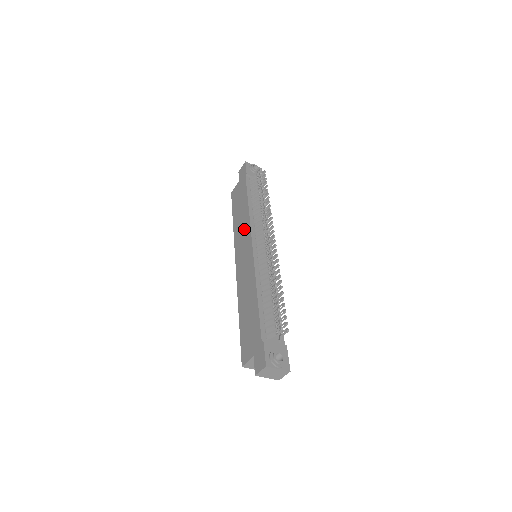
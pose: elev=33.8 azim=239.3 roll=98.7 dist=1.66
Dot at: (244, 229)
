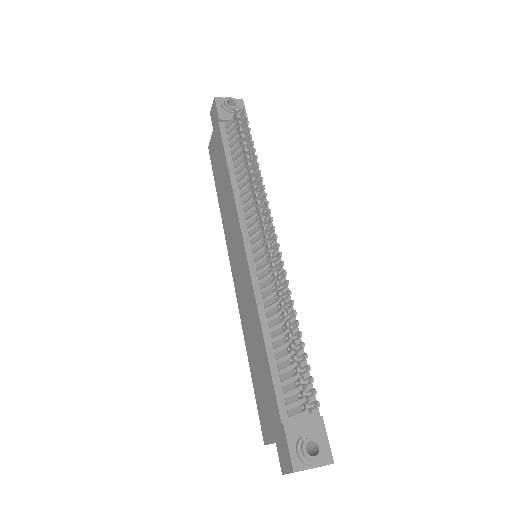
Dot at: (231, 215)
